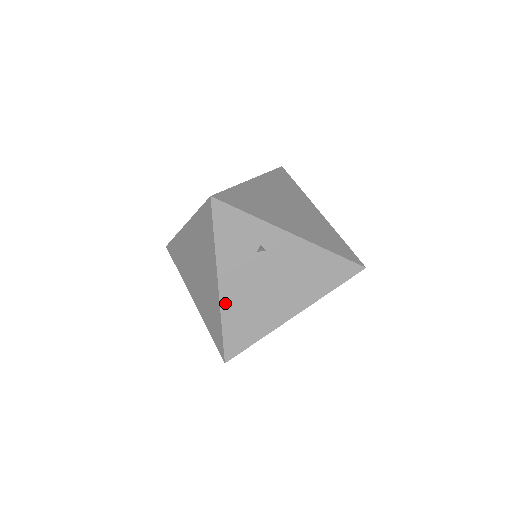
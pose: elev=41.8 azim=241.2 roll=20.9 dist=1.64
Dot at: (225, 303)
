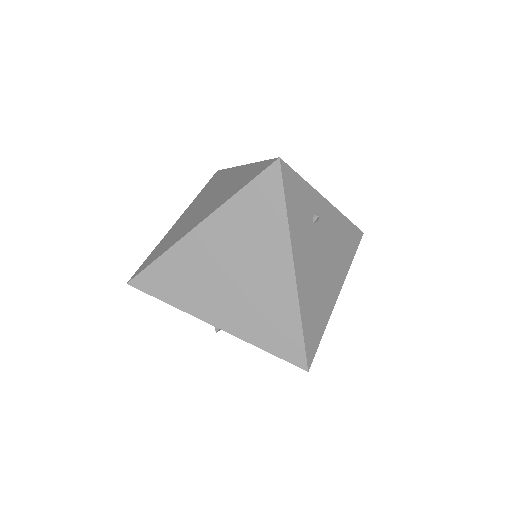
Dot at: (301, 291)
